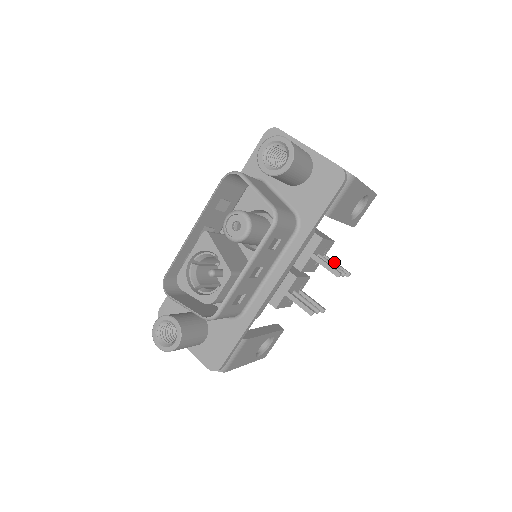
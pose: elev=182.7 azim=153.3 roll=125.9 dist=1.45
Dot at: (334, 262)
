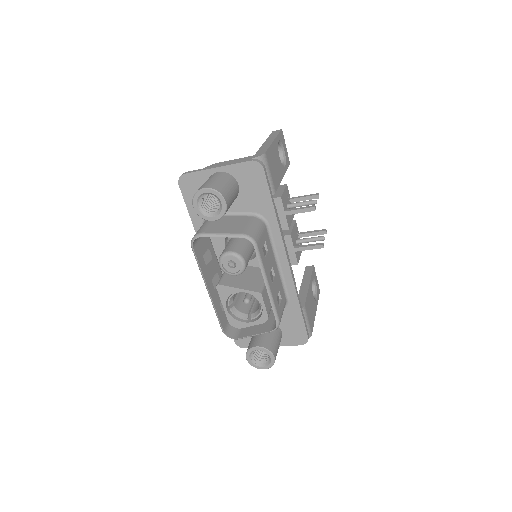
Dot at: (301, 198)
